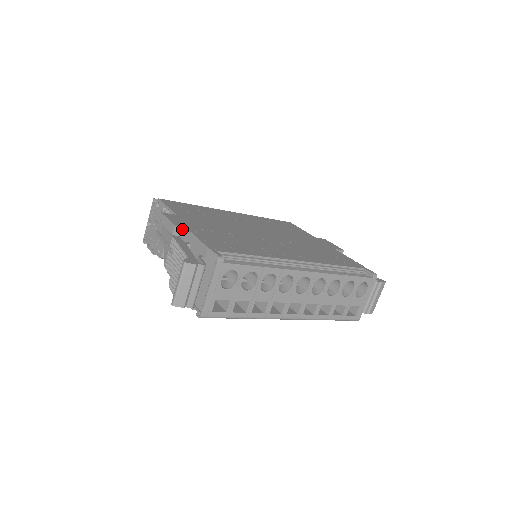
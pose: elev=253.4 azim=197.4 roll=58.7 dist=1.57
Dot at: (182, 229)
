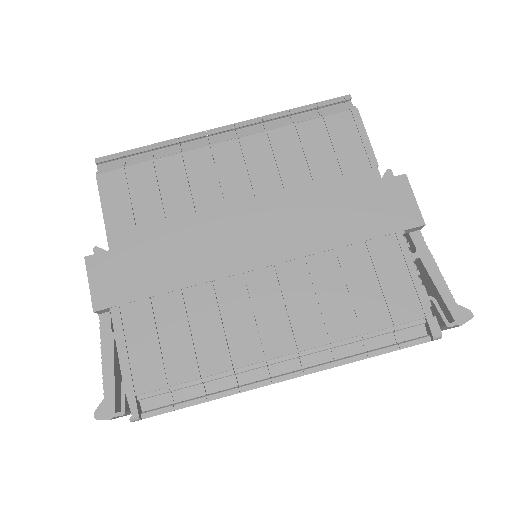
Dot at: (107, 309)
